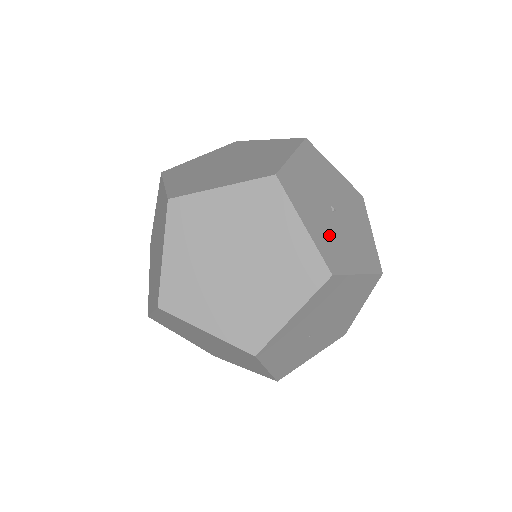
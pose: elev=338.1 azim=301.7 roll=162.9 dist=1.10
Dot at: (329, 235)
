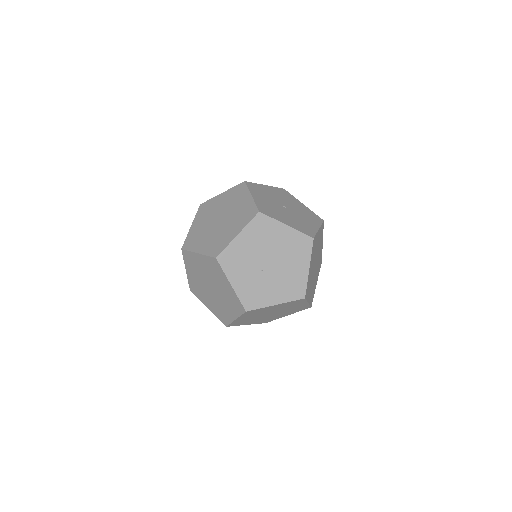
Dot at: (271, 207)
